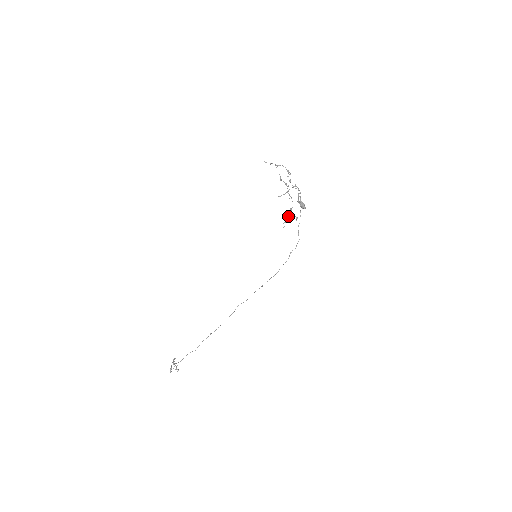
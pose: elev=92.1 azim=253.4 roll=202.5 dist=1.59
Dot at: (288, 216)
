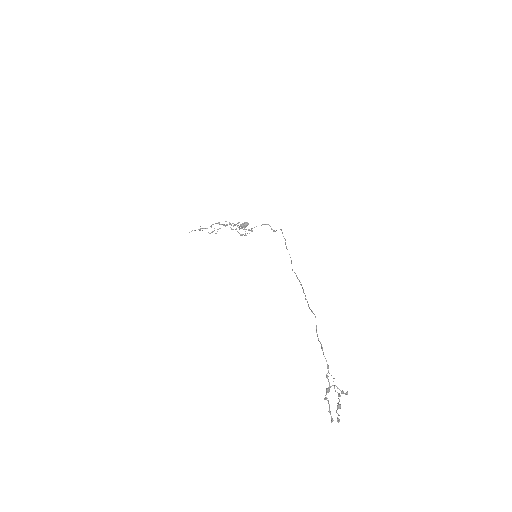
Dot at: (242, 227)
